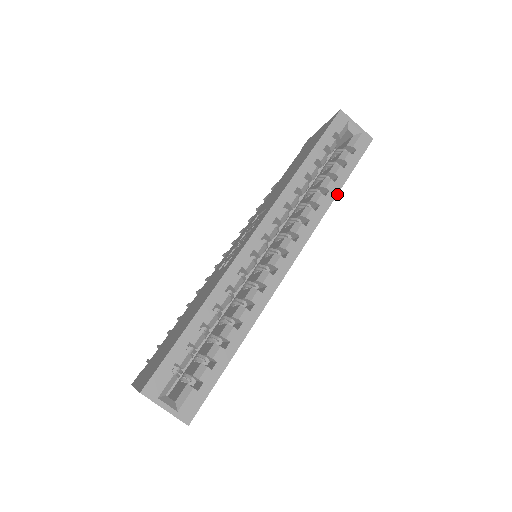
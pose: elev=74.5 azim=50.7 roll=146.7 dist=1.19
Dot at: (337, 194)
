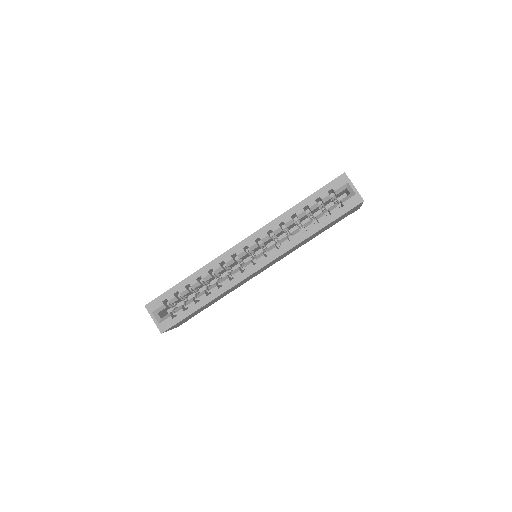
Dot at: (312, 234)
